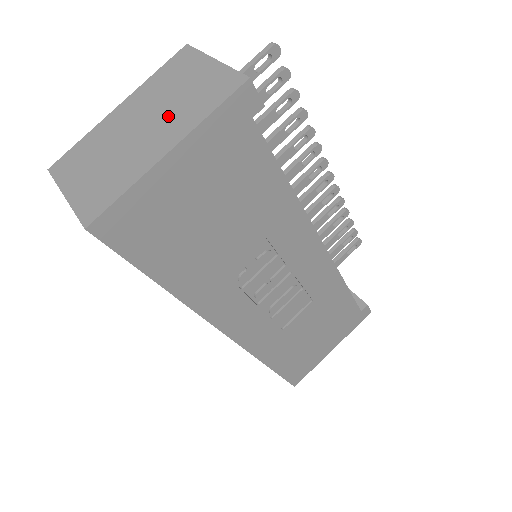
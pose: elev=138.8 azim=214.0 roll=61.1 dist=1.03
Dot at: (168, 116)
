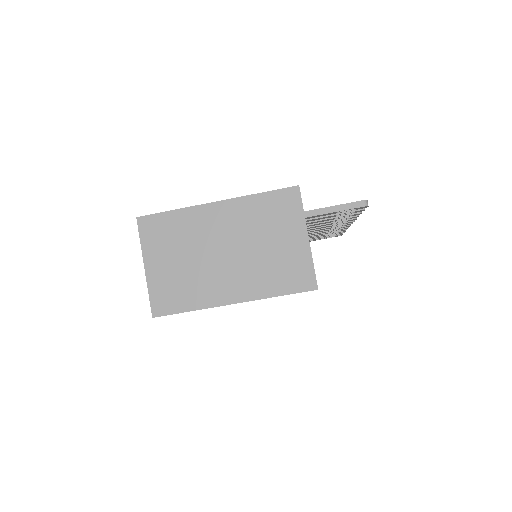
Dot at: (248, 264)
